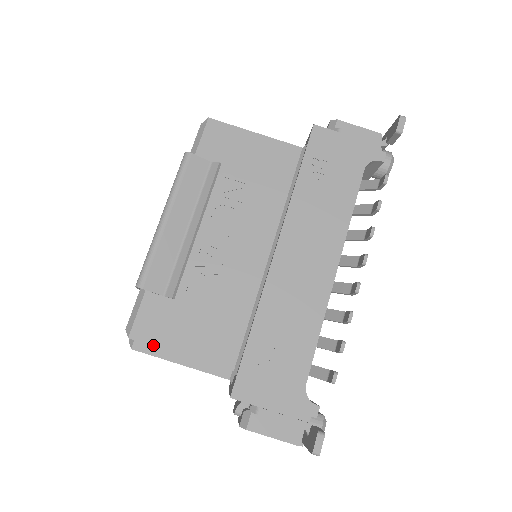
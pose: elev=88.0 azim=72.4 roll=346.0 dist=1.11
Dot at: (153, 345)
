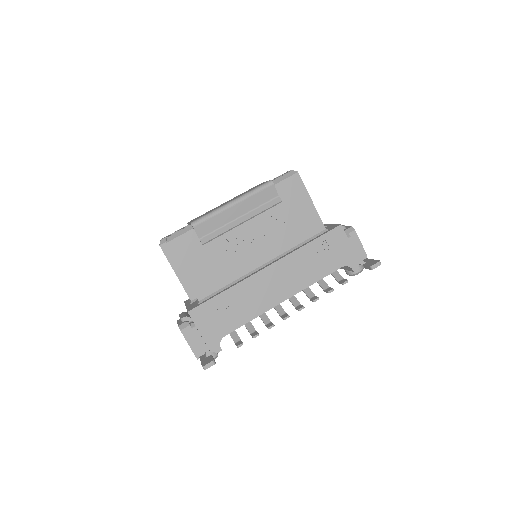
Dot at: (174, 257)
